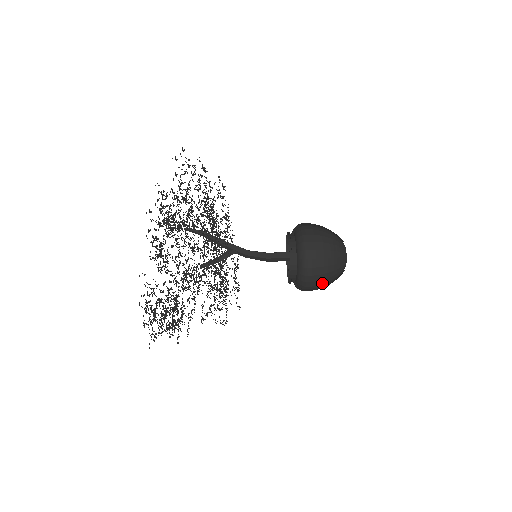
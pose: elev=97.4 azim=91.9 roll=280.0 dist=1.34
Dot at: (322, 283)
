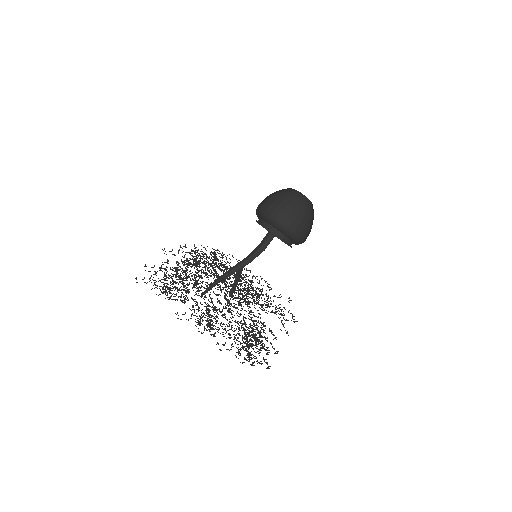
Dot at: occluded
